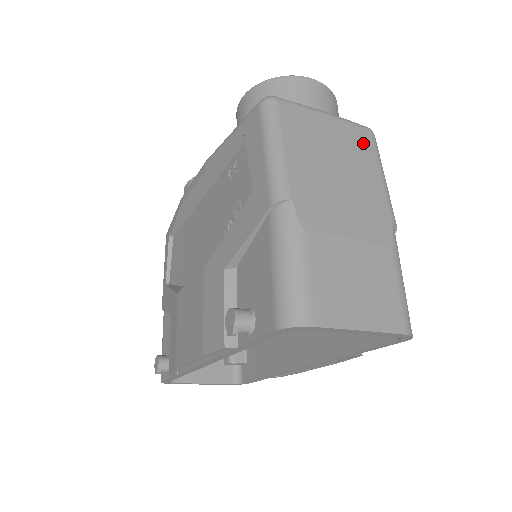
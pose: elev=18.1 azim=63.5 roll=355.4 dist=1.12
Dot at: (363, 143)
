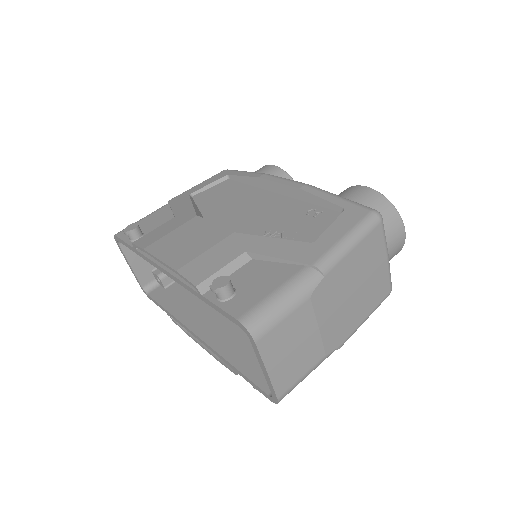
Dot at: (381, 292)
